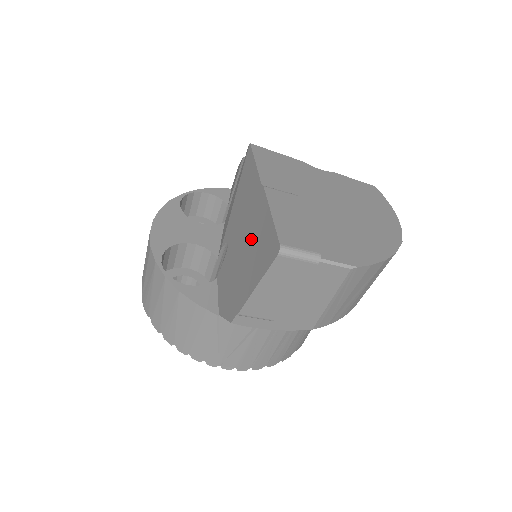
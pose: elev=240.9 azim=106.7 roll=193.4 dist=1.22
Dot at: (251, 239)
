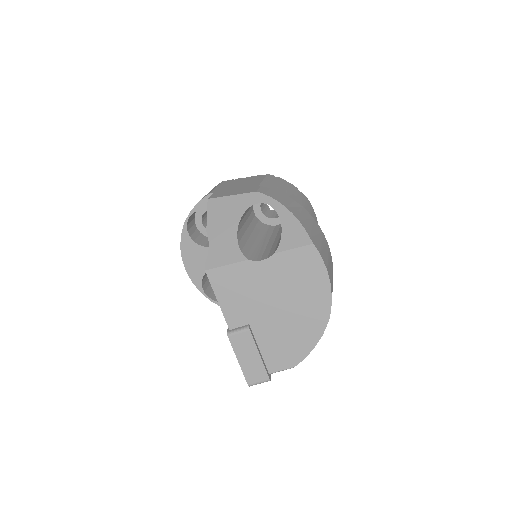
Dot at: occluded
